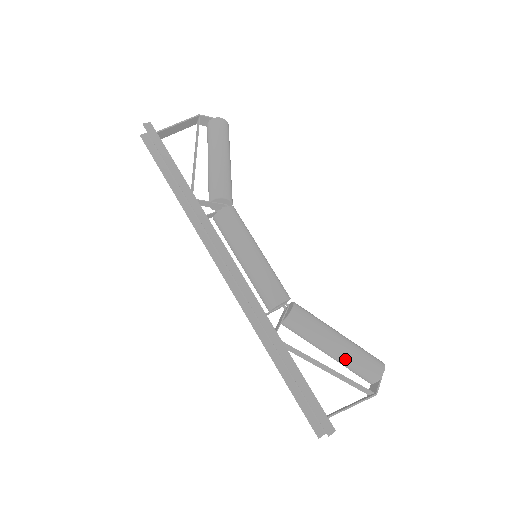
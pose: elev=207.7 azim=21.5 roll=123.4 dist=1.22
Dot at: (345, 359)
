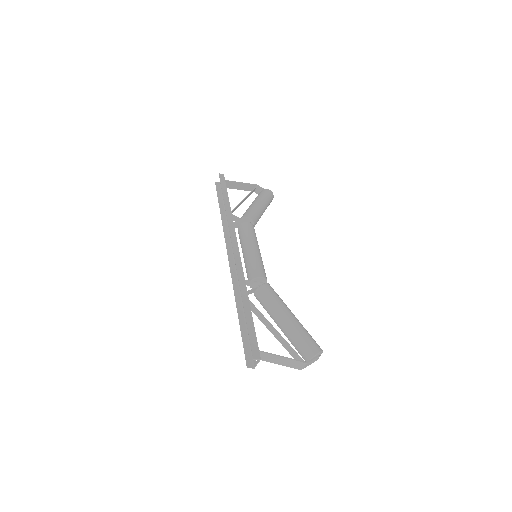
Dot at: (291, 331)
